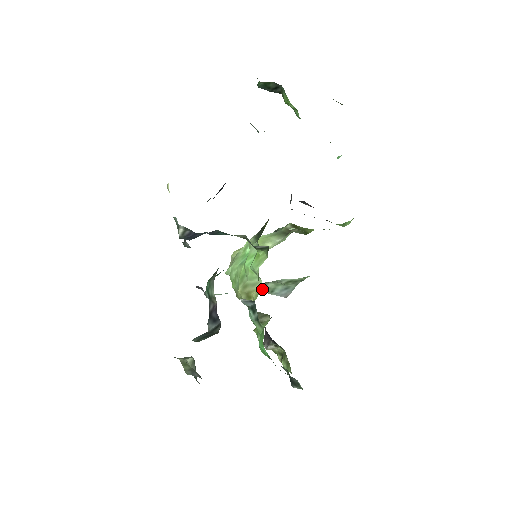
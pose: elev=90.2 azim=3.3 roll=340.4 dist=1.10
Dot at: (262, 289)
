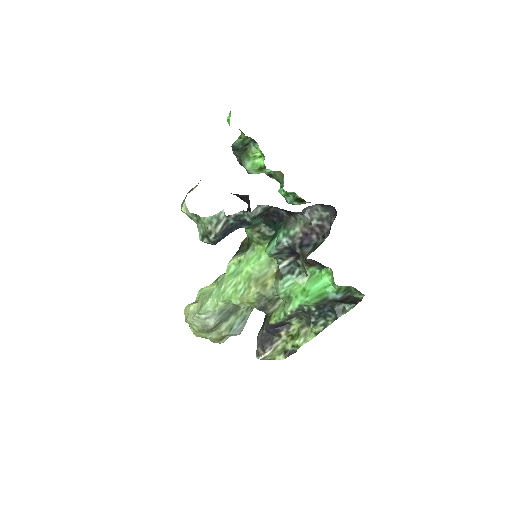
Dot at: (274, 273)
